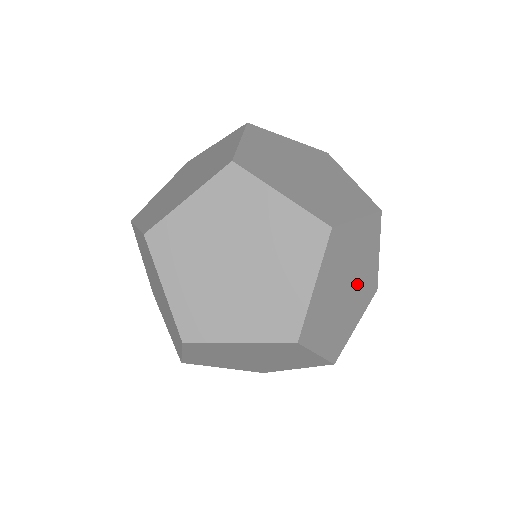
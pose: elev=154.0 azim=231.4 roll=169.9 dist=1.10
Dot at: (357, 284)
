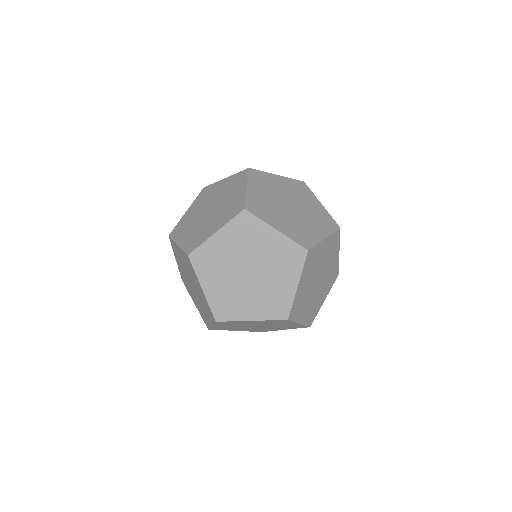
Dot at: (324, 276)
